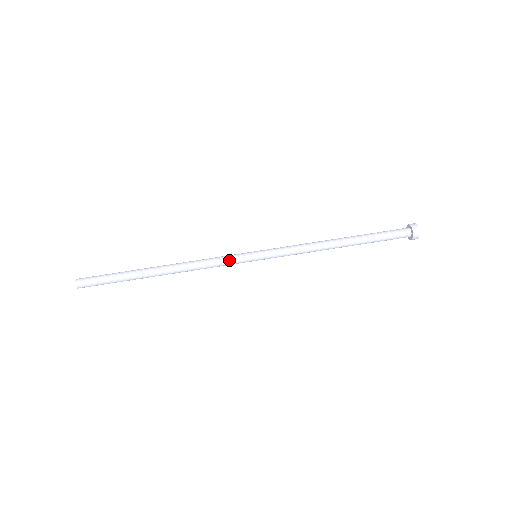
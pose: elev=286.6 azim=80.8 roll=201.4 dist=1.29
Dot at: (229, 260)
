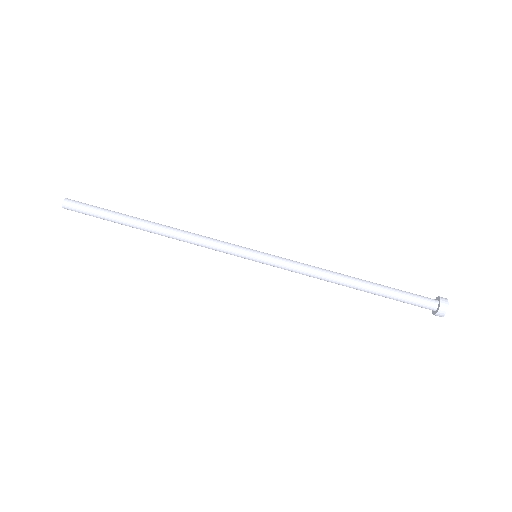
Dot at: (225, 249)
